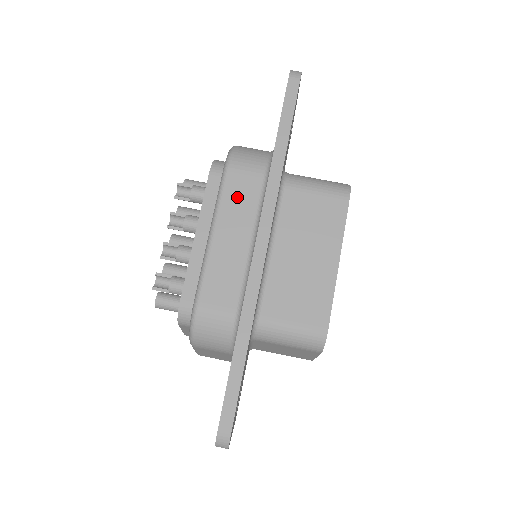
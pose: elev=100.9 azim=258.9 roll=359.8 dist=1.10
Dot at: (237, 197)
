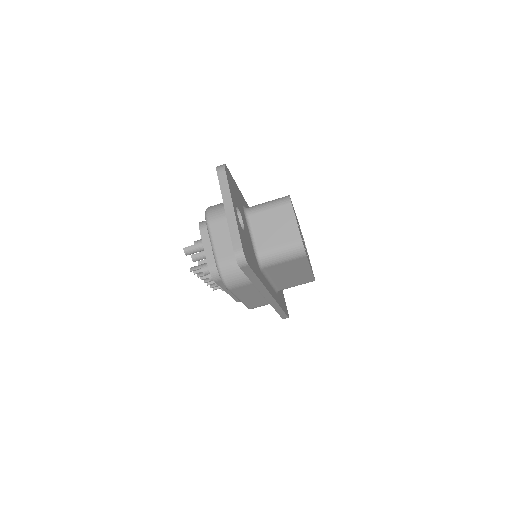
Dot at: (243, 292)
